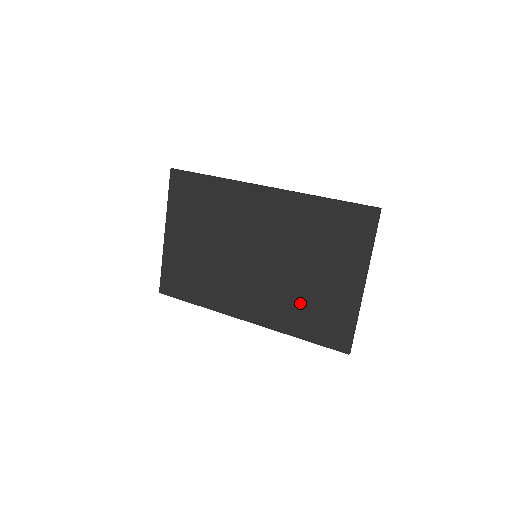
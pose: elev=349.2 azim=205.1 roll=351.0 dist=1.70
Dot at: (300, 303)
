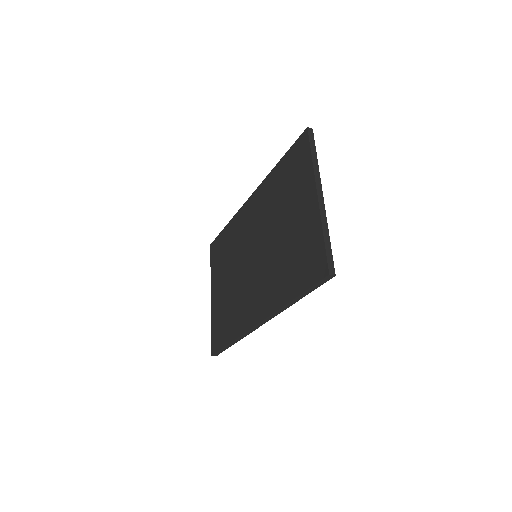
Dot at: (285, 263)
